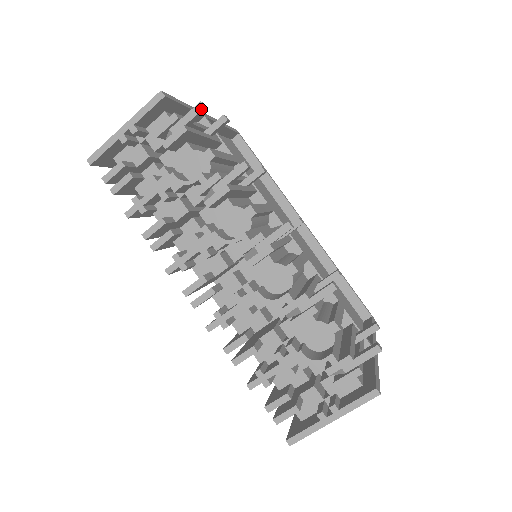
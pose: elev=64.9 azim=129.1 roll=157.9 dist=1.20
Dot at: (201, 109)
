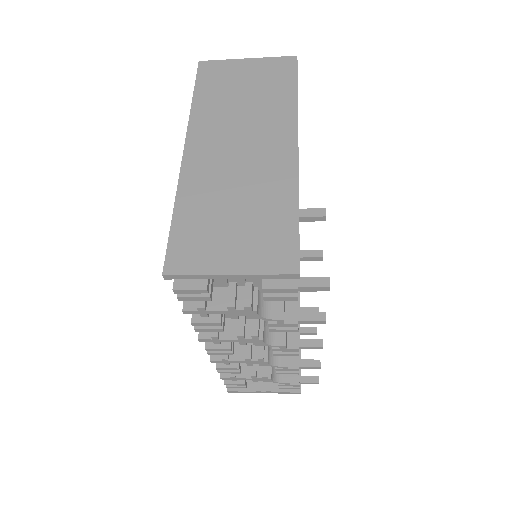
Dot at: occluded
